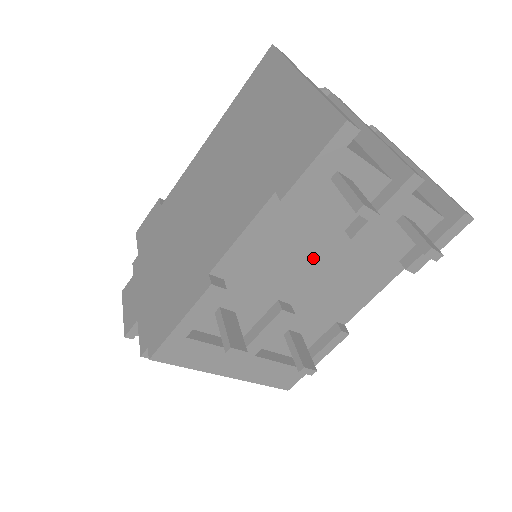
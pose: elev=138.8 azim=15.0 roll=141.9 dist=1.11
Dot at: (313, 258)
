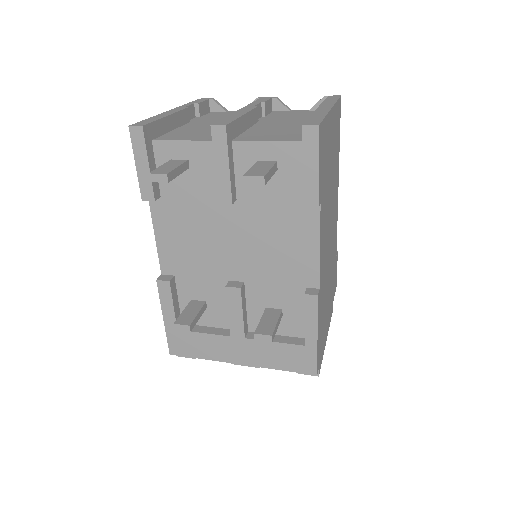
Dot at: (221, 233)
